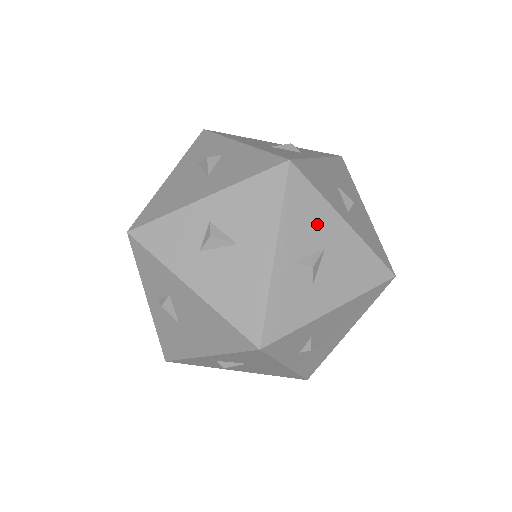
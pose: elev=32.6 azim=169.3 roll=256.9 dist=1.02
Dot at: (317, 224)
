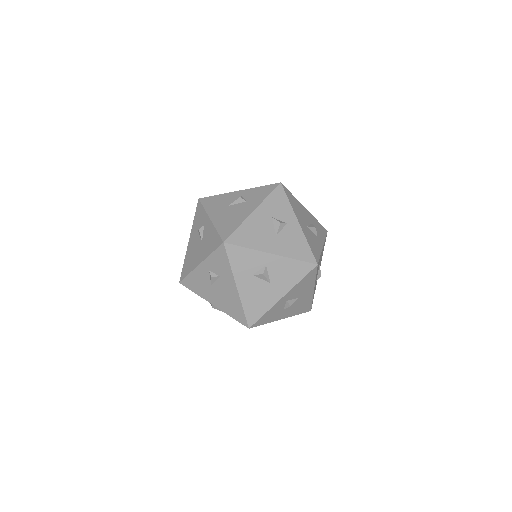
Dot at: (319, 263)
